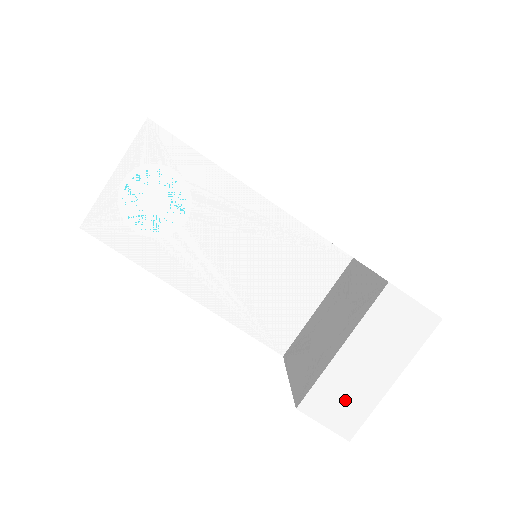
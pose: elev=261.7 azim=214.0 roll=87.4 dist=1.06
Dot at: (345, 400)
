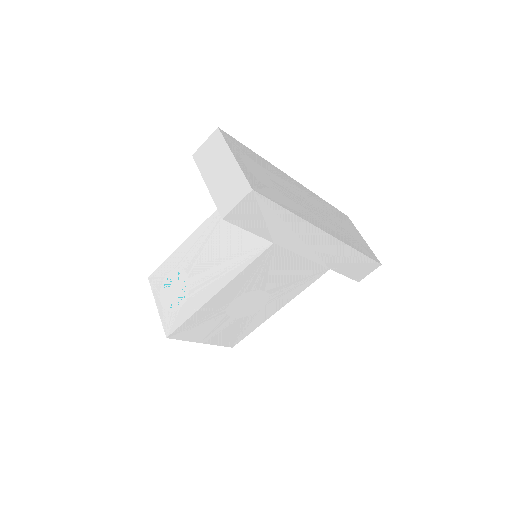
Dot at: (230, 188)
